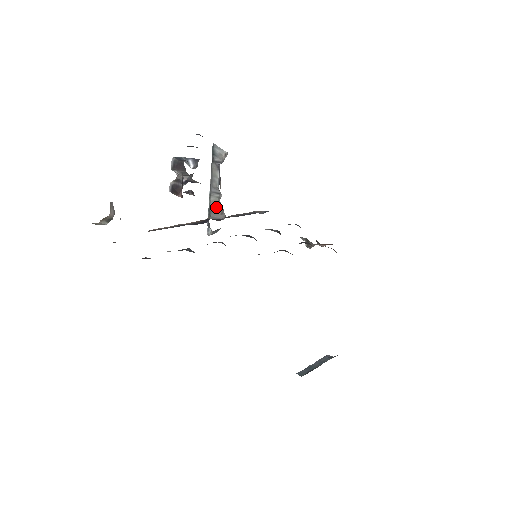
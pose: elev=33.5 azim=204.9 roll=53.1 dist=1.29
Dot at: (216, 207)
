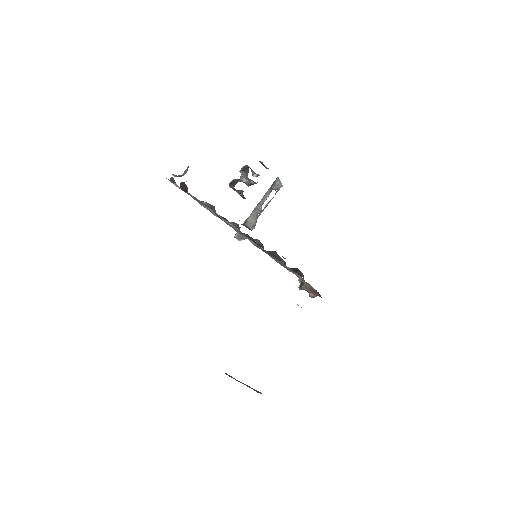
Dot at: (252, 219)
